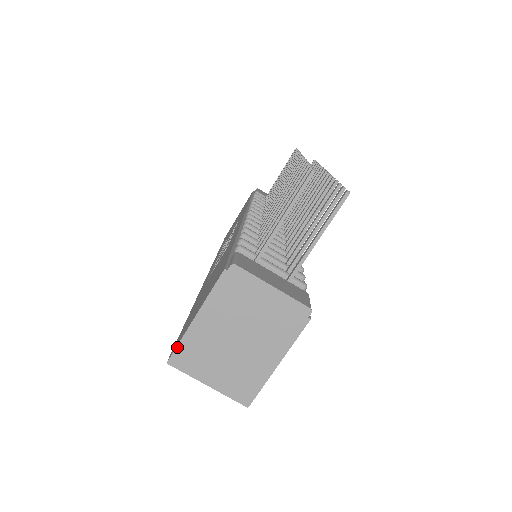
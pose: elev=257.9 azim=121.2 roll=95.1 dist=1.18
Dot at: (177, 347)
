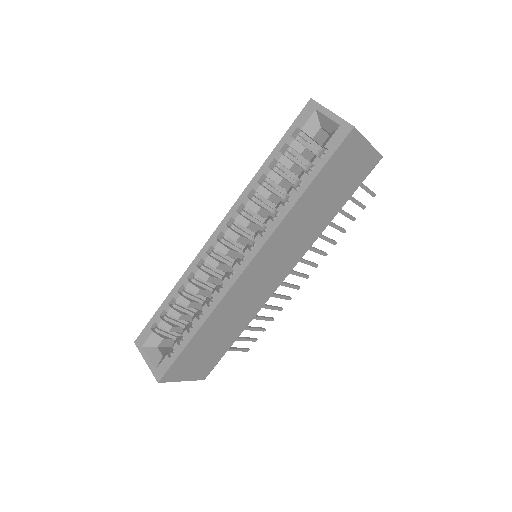
Dot at: occluded
